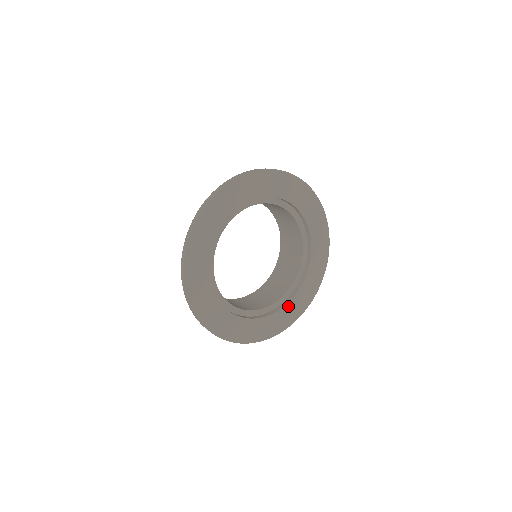
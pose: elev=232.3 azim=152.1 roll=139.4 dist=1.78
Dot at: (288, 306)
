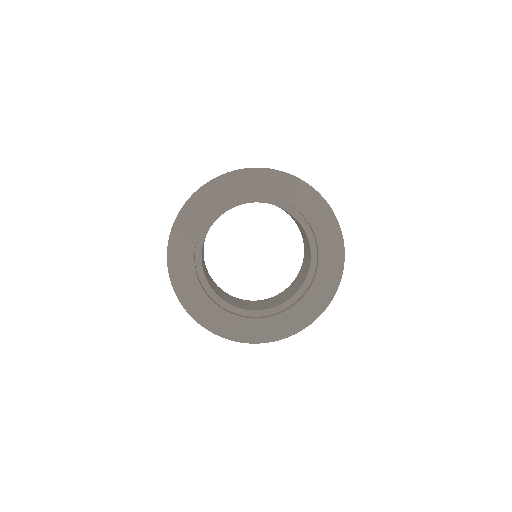
Dot at: (305, 299)
